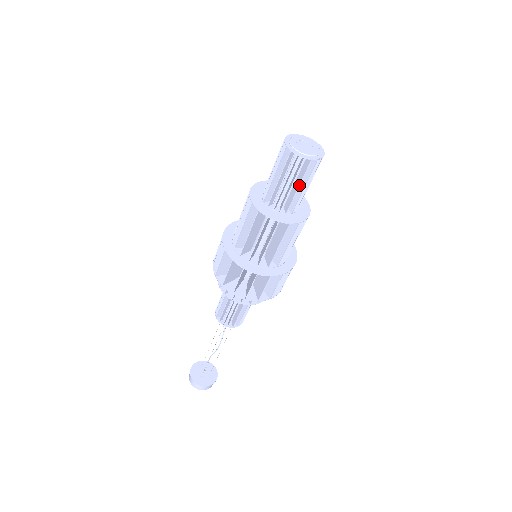
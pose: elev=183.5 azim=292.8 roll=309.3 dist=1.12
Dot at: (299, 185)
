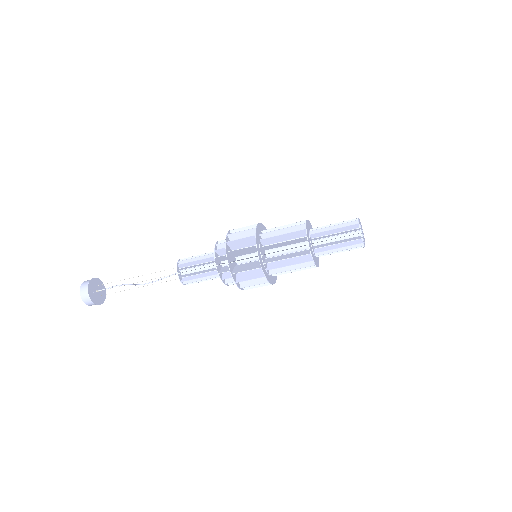
Dot at: (341, 247)
